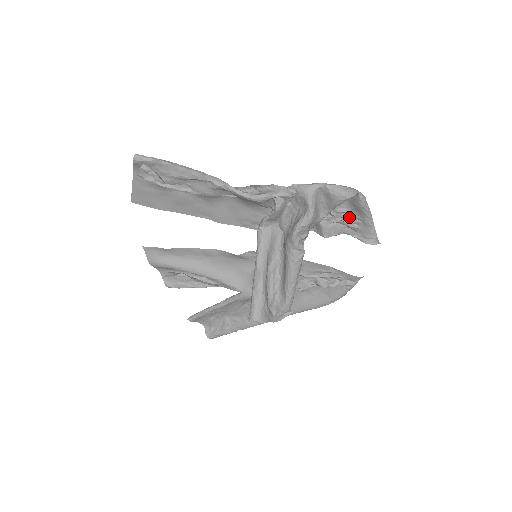
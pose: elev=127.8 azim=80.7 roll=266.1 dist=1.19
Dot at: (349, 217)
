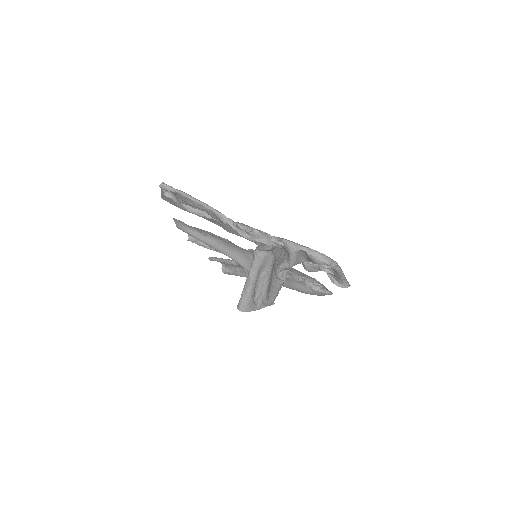
Dot at: (326, 266)
